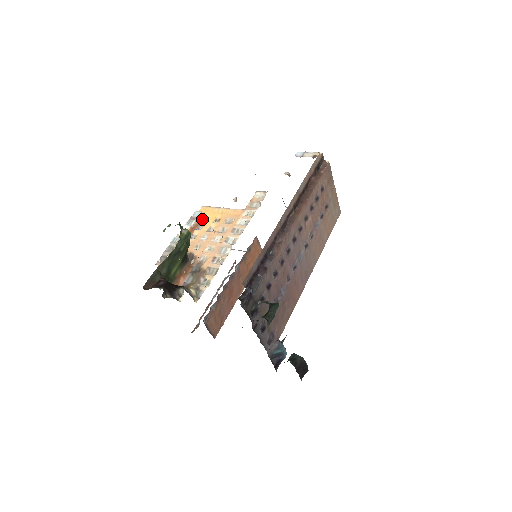
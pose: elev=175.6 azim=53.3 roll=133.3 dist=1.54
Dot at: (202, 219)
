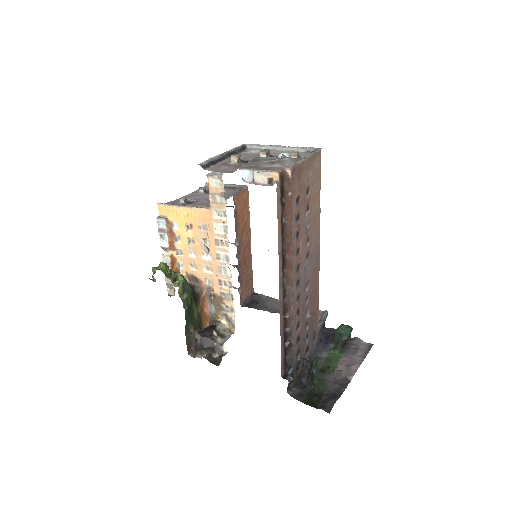
Dot at: (171, 226)
